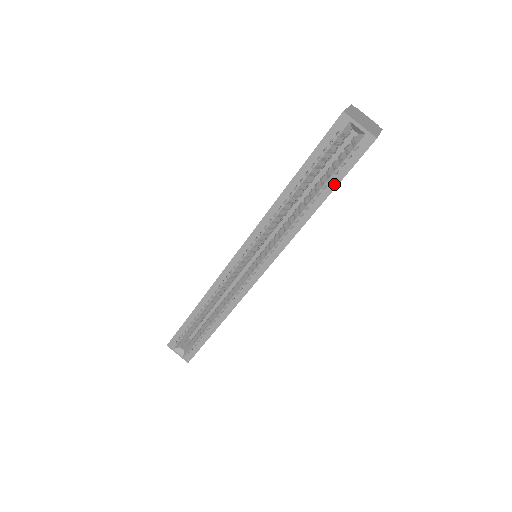
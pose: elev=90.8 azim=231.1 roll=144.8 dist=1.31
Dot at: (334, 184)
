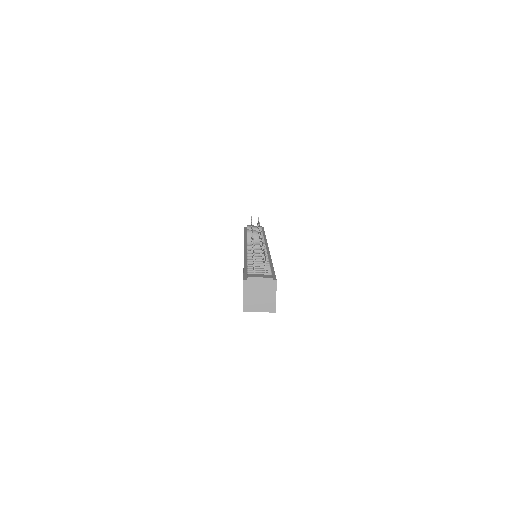
Dot at: occluded
